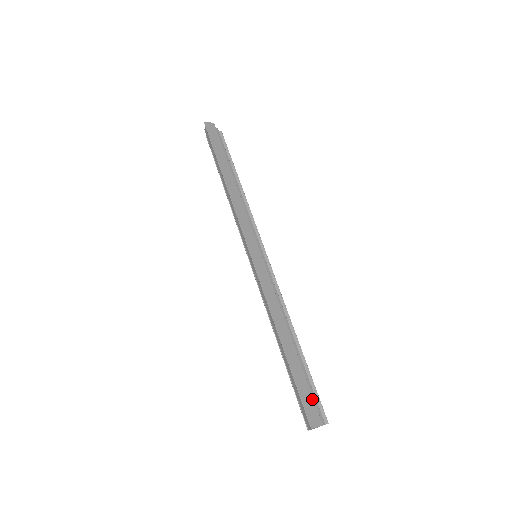
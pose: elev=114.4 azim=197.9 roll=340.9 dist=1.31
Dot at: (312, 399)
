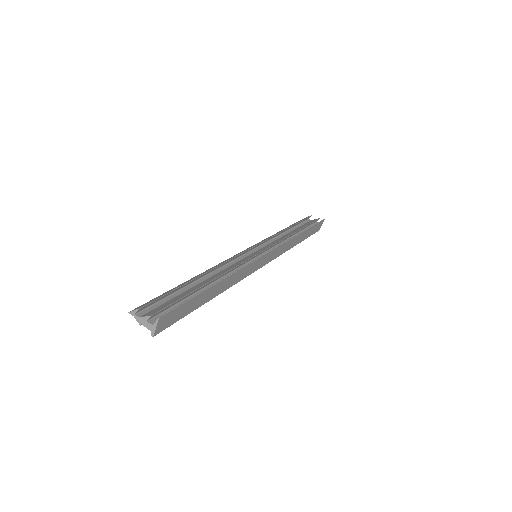
Dot at: (158, 298)
